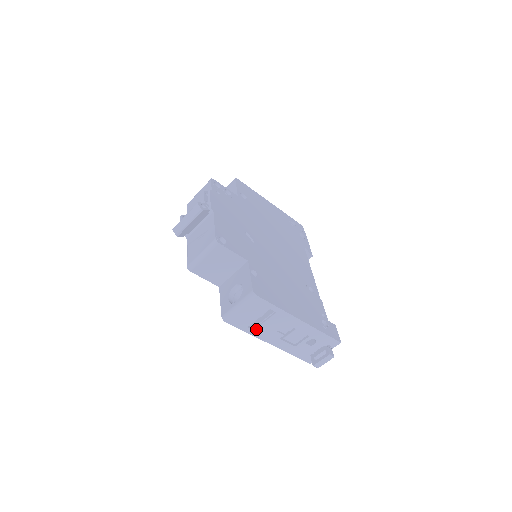
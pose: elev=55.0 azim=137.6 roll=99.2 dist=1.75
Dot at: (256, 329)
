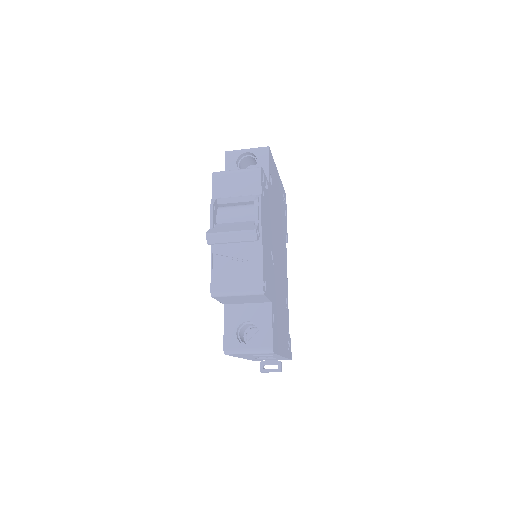
Dot at: (243, 356)
